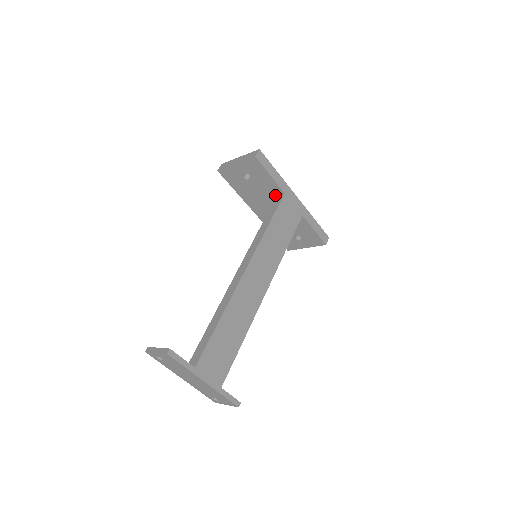
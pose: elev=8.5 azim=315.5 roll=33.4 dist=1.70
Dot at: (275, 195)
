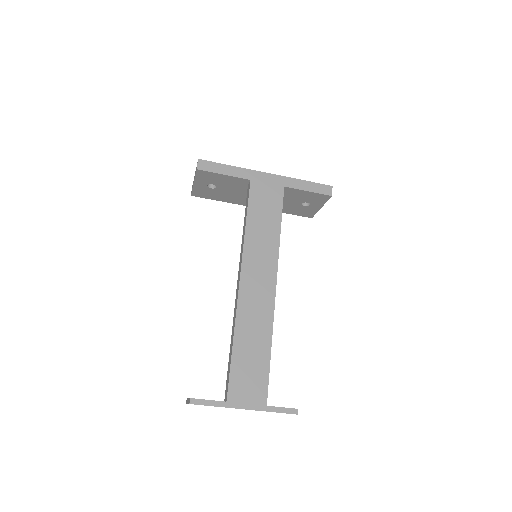
Dot at: (246, 186)
